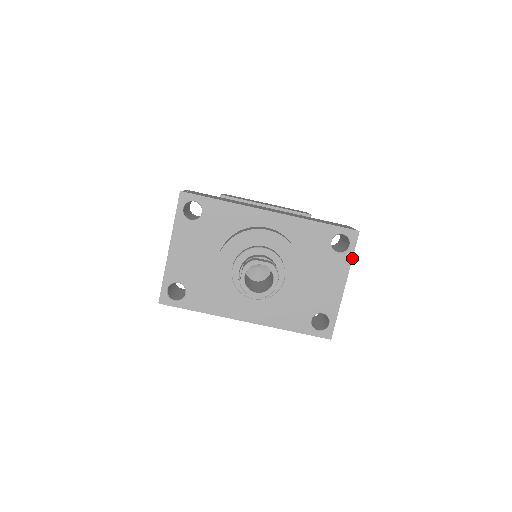
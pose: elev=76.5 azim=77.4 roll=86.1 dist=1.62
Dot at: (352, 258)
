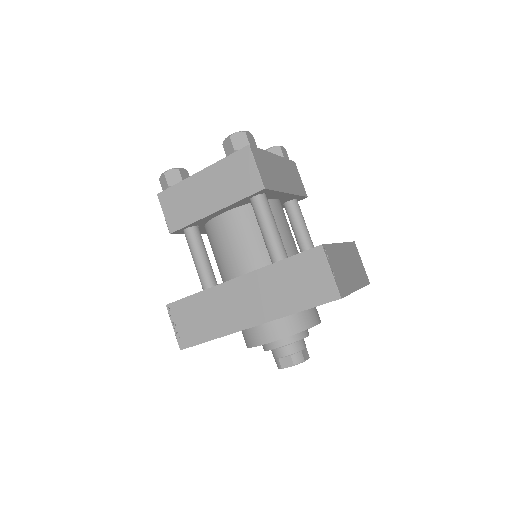
Dot at: (349, 294)
